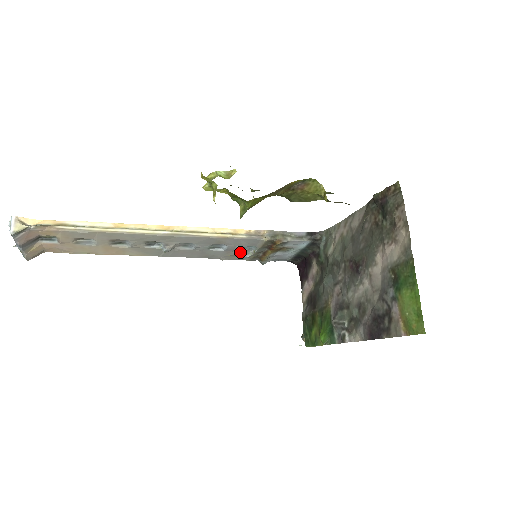
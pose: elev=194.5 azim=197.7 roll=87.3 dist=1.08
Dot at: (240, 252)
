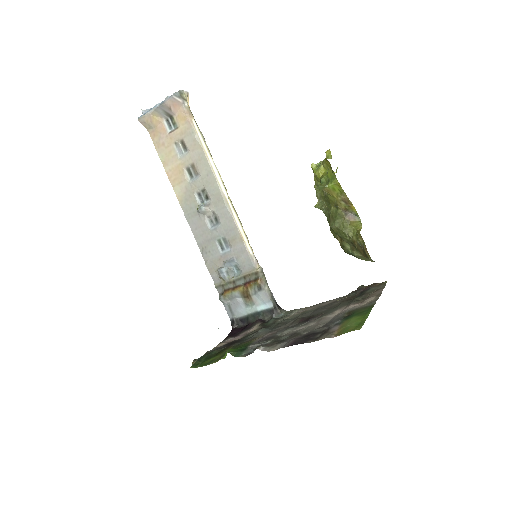
Dot at: (226, 267)
